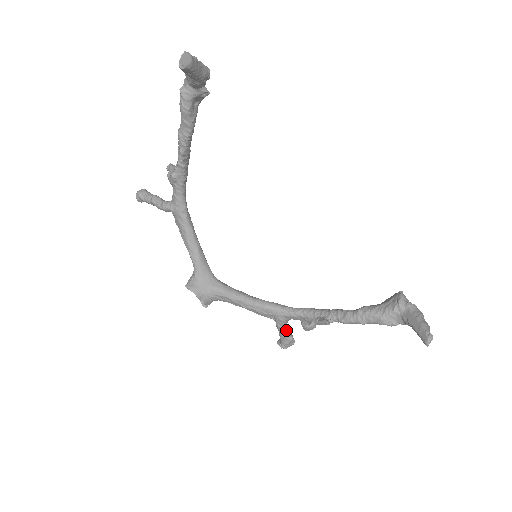
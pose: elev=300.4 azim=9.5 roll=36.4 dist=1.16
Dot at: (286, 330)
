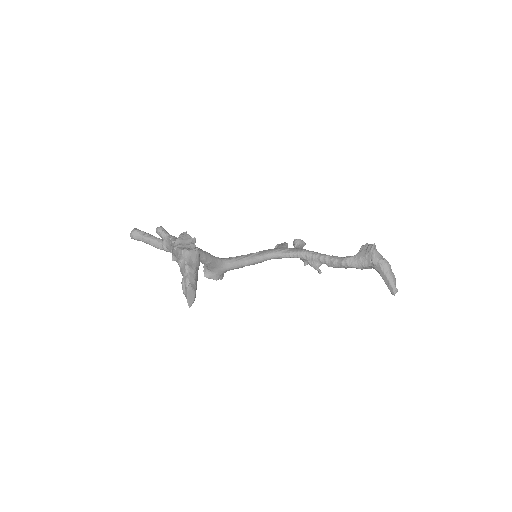
Dot at: occluded
